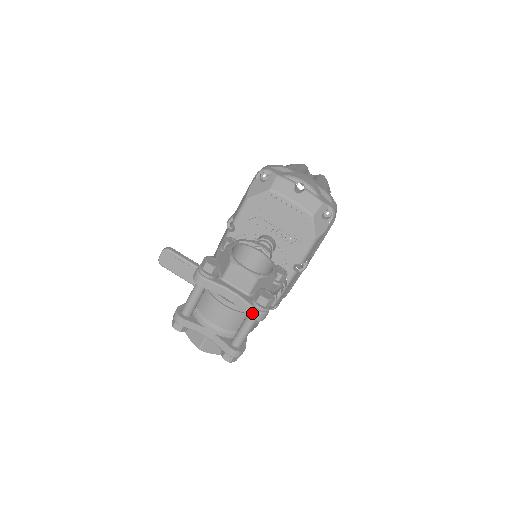
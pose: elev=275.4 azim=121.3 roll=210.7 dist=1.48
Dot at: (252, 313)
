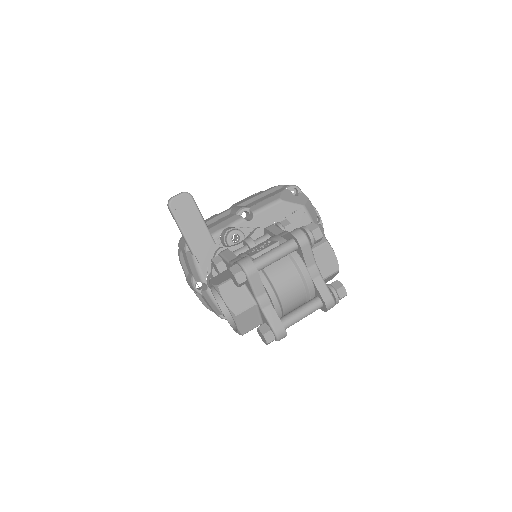
Dot at: (329, 299)
